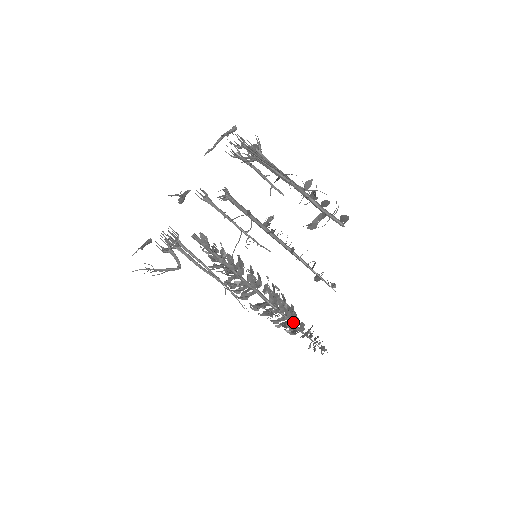
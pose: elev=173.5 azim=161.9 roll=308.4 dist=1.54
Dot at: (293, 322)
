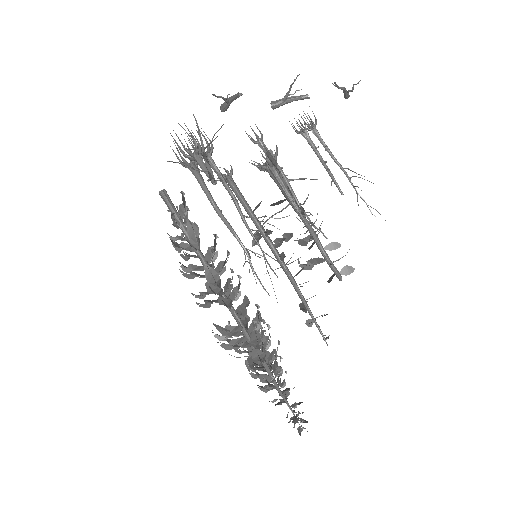
Dot at: occluded
